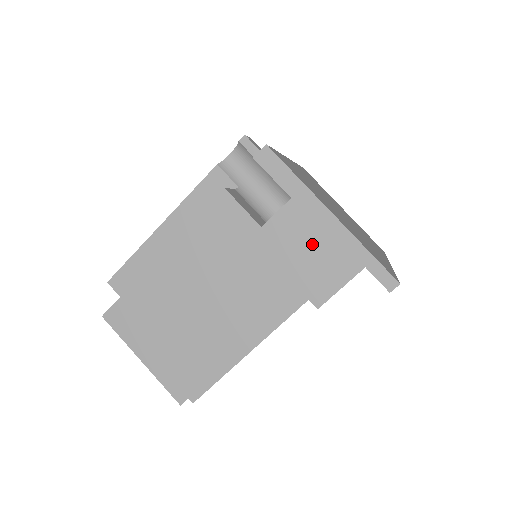
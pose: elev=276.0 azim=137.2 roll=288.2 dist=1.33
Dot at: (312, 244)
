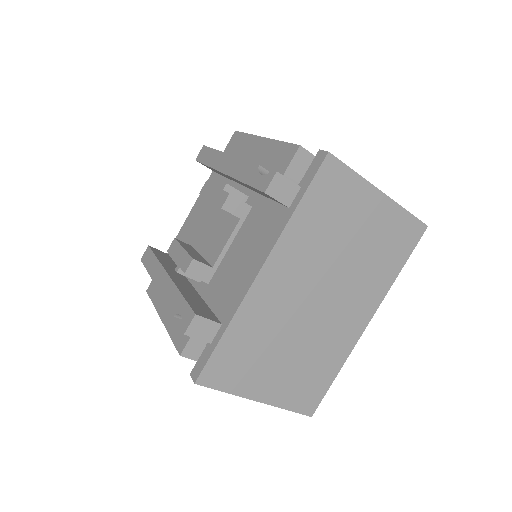
Dot at: occluded
